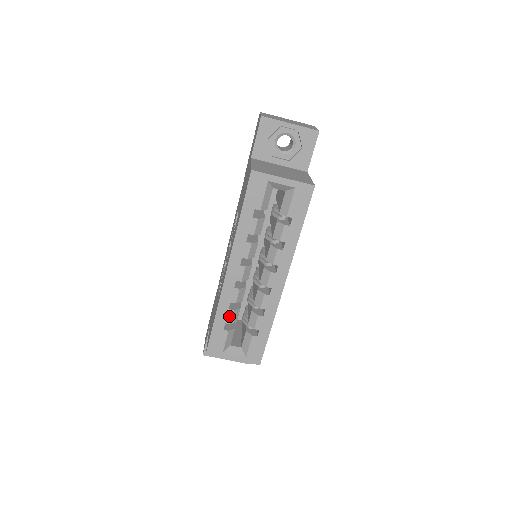
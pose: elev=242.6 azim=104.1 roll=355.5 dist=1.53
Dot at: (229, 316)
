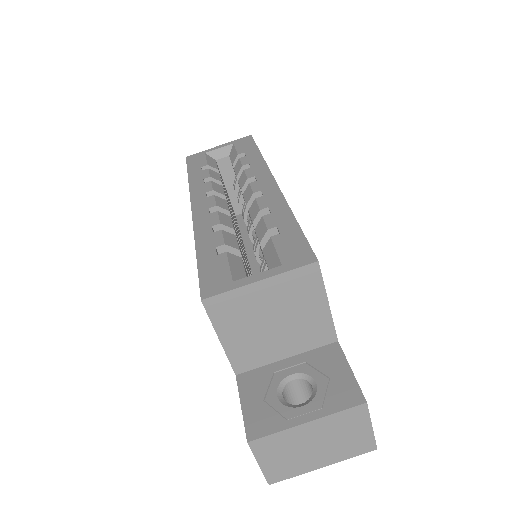
Dot at: (218, 238)
